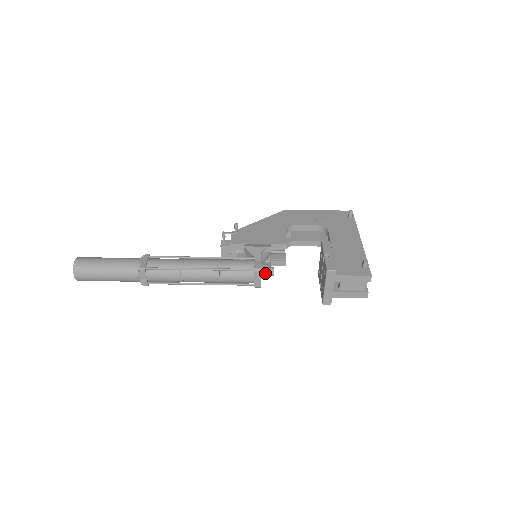
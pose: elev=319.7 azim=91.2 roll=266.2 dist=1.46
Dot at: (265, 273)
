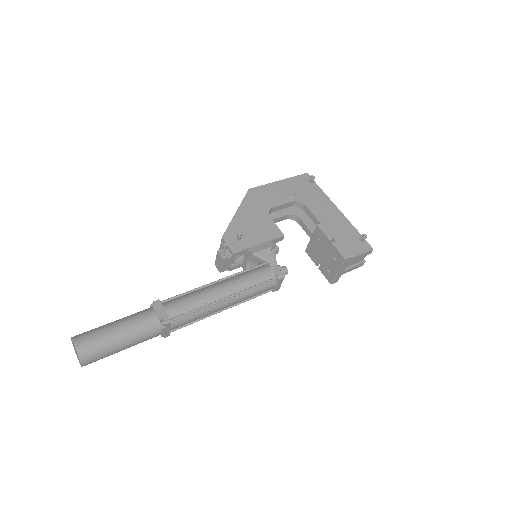
Dot at: occluded
